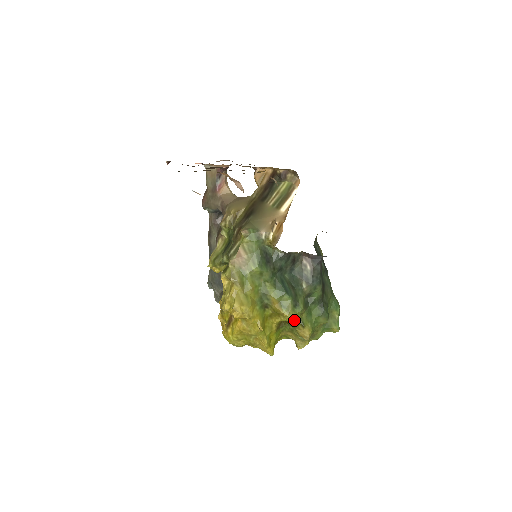
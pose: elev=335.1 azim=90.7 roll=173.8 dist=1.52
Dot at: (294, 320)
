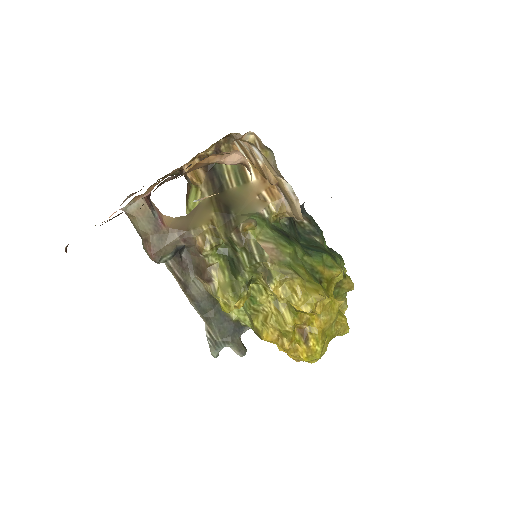
Dot at: (343, 274)
